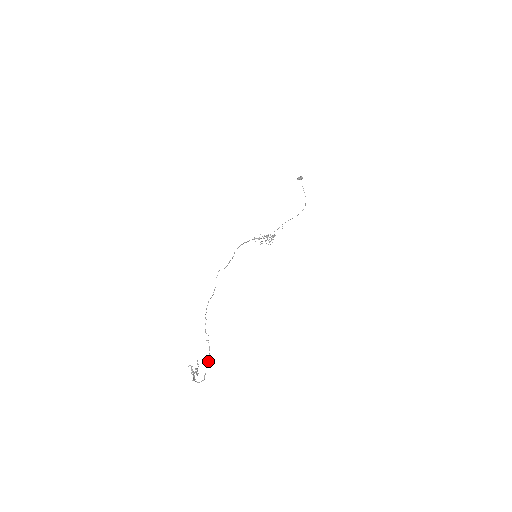
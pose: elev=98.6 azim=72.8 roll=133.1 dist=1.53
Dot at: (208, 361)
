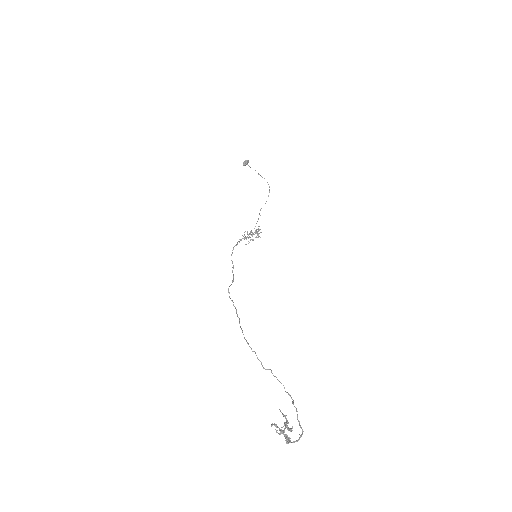
Dot at: (293, 404)
